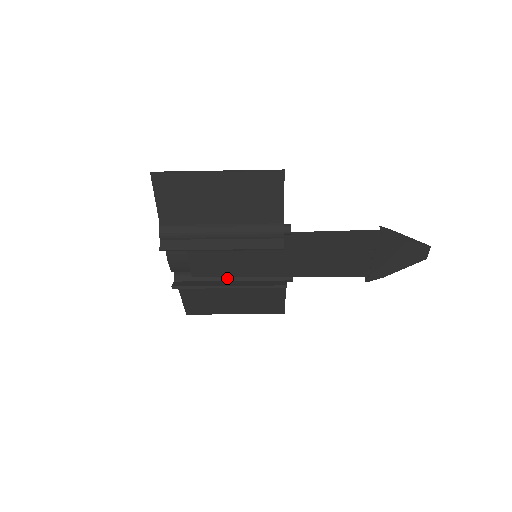
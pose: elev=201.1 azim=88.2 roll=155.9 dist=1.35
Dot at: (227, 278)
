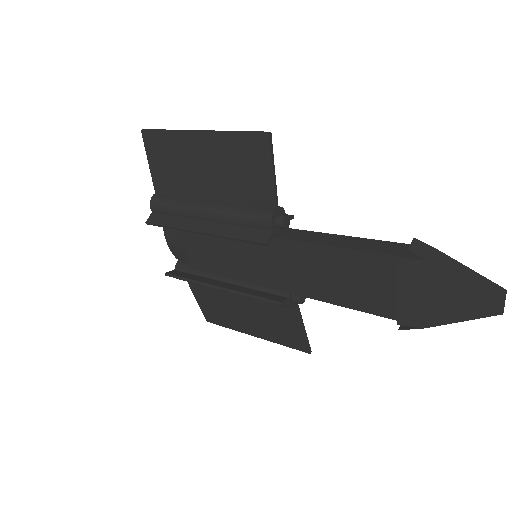
Dot at: (224, 278)
